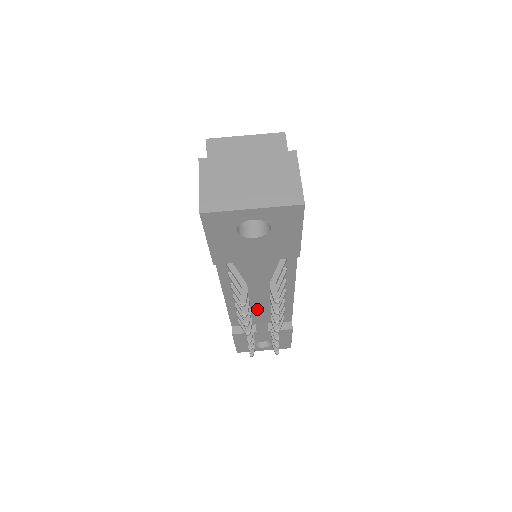
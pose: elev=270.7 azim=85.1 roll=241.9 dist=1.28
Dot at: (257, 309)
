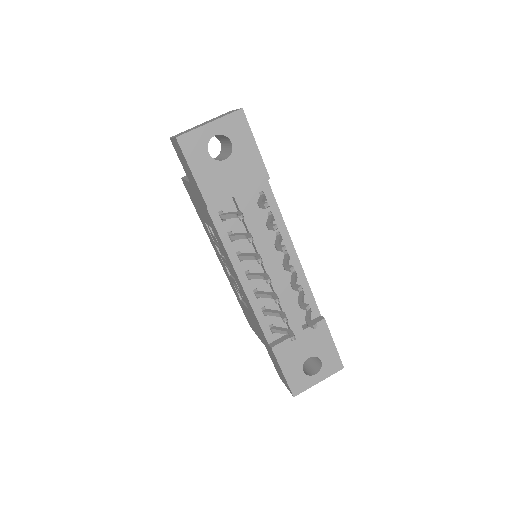
Dot at: (273, 283)
